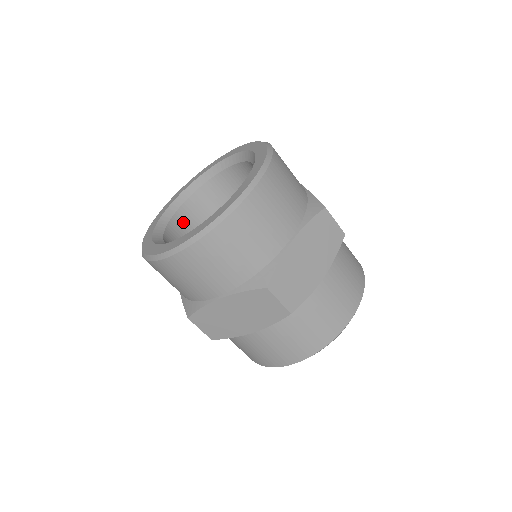
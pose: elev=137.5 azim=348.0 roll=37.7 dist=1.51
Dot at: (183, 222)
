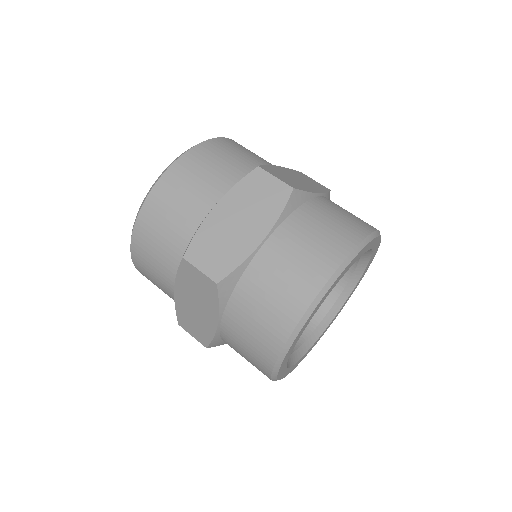
Dot at: occluded
